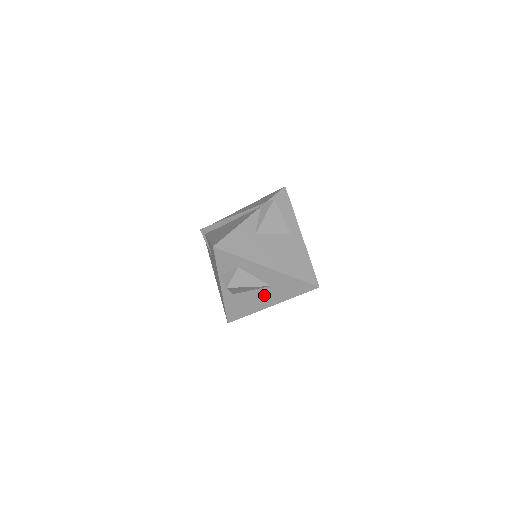
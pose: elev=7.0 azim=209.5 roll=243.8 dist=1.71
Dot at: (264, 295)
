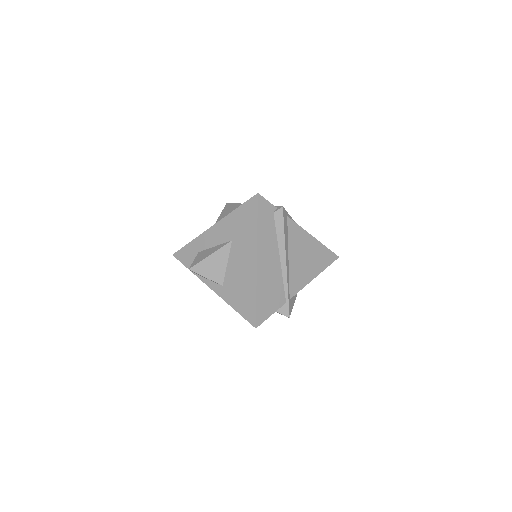
Dot at: (239, 257)
